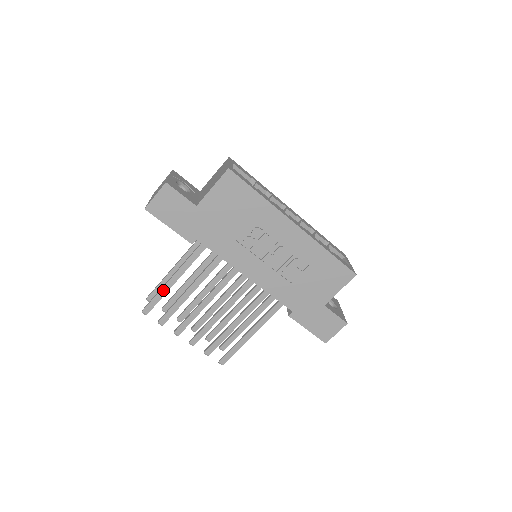
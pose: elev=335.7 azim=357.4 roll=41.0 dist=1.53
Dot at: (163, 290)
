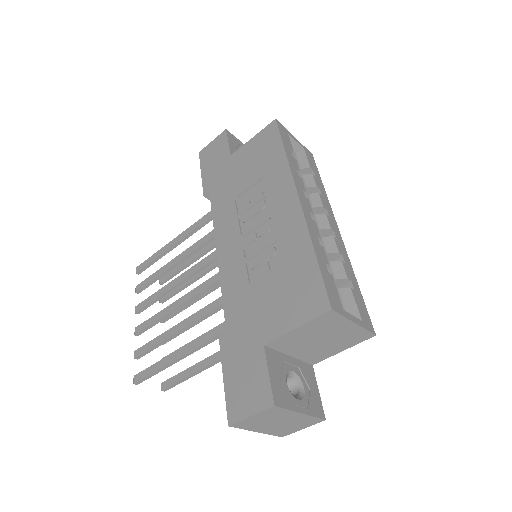
Dot at: (162, 250)
